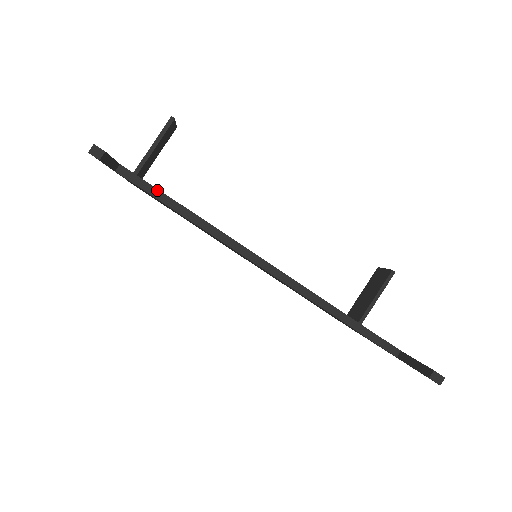
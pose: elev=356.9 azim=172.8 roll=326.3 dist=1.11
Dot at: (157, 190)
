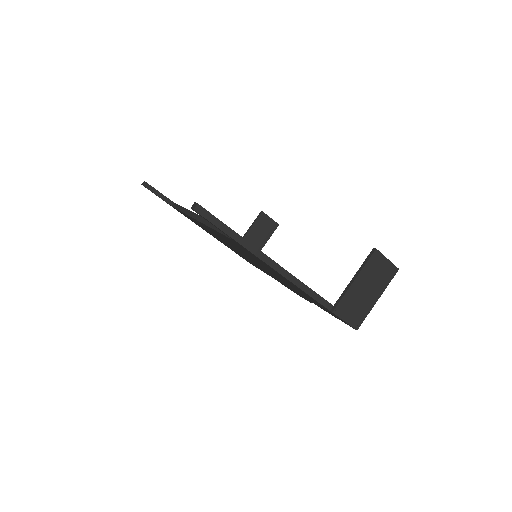
Dot at: (179, 206)
